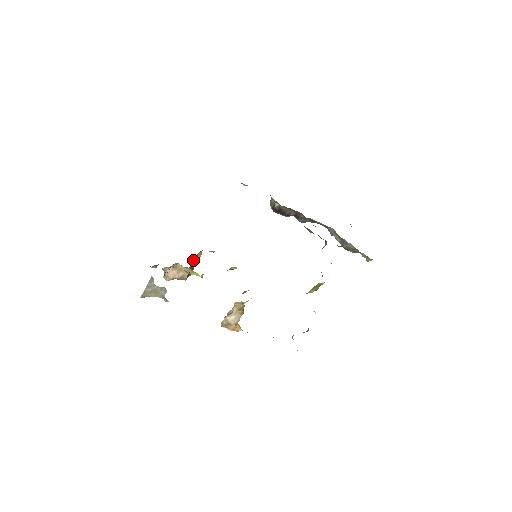
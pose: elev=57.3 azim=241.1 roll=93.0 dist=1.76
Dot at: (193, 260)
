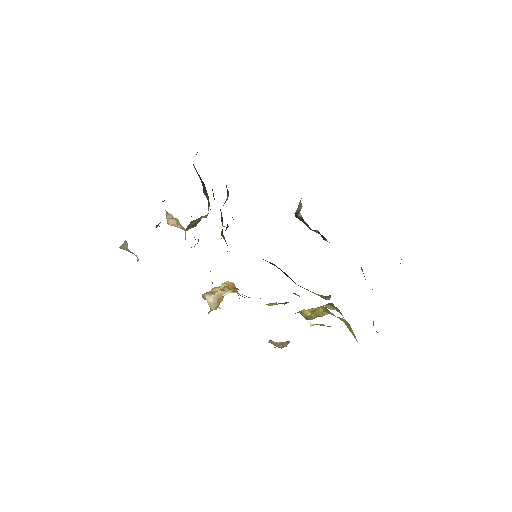
Dot at: occluded
